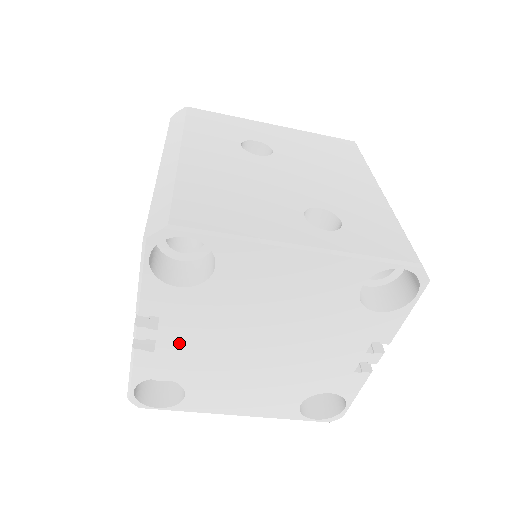
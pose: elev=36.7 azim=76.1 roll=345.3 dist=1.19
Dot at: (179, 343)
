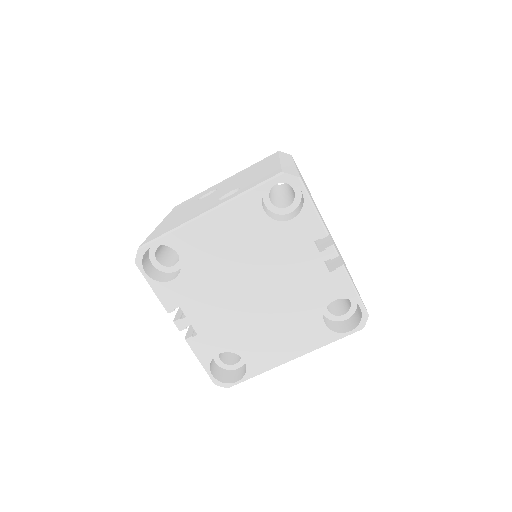
Dot at: (205, 319)
